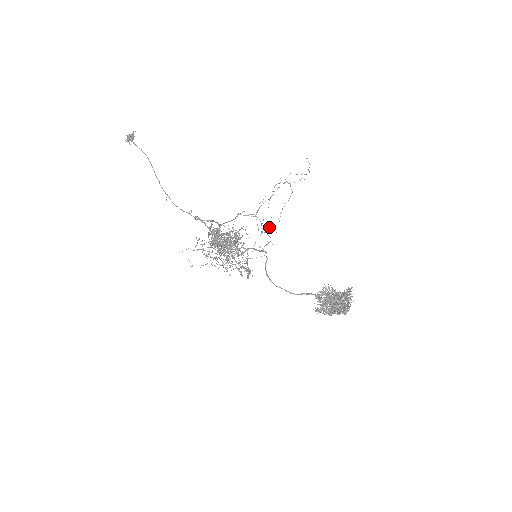
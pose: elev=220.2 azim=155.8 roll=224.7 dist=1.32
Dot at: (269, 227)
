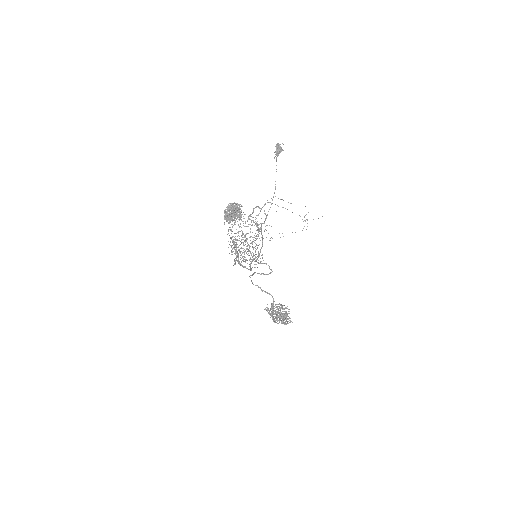
Dot at: occluded
